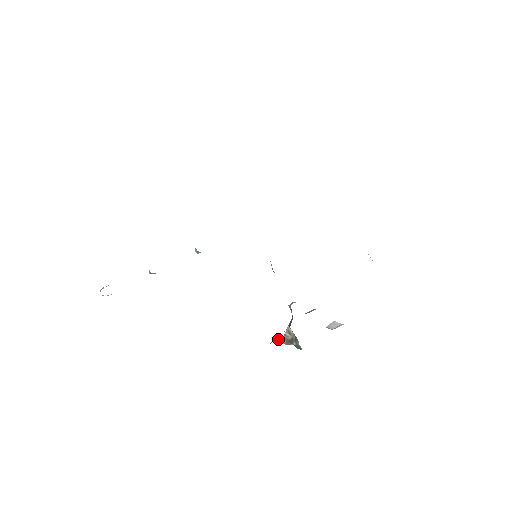
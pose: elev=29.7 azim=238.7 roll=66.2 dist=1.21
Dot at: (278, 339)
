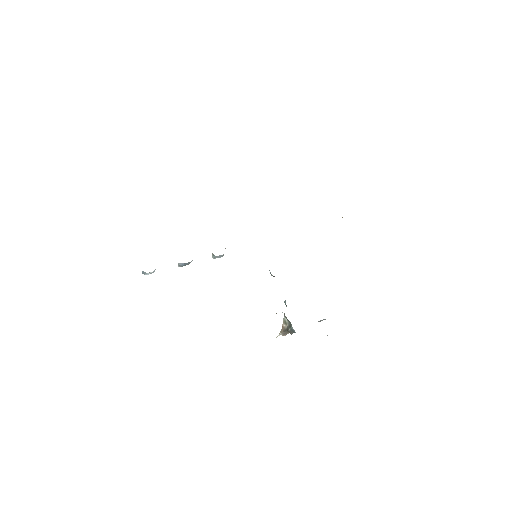
Dot at: (278, 335)
